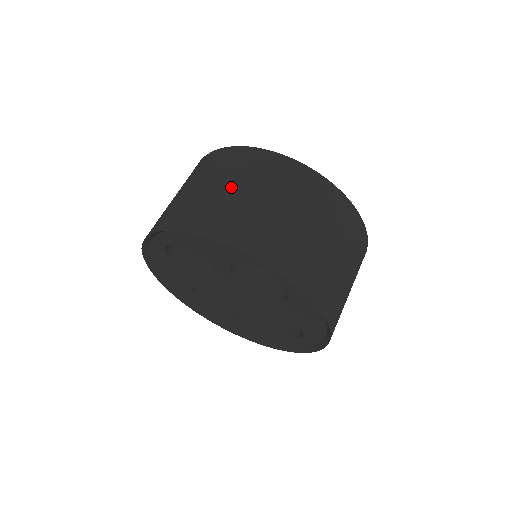
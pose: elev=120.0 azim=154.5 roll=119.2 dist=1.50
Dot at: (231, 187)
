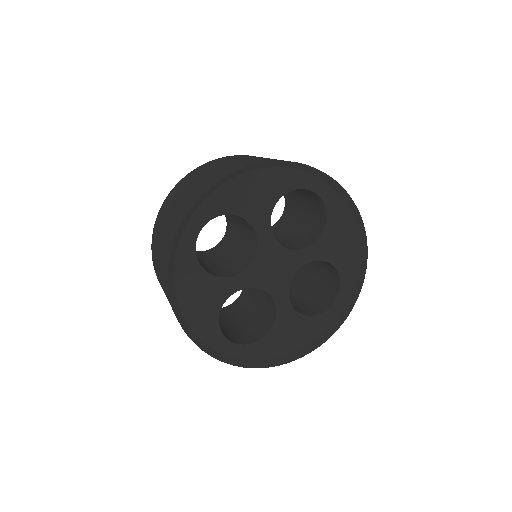
Dot at: (234, 160)
